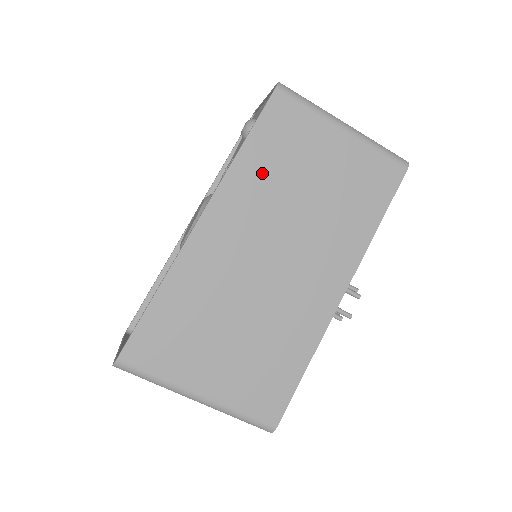
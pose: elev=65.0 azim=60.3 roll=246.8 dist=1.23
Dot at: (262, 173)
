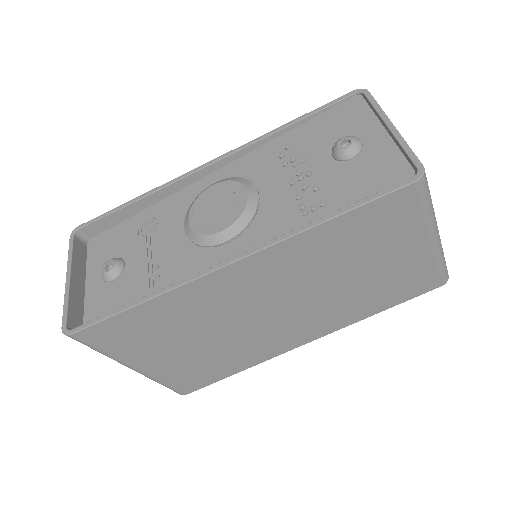
Dot at: (328, 247)
